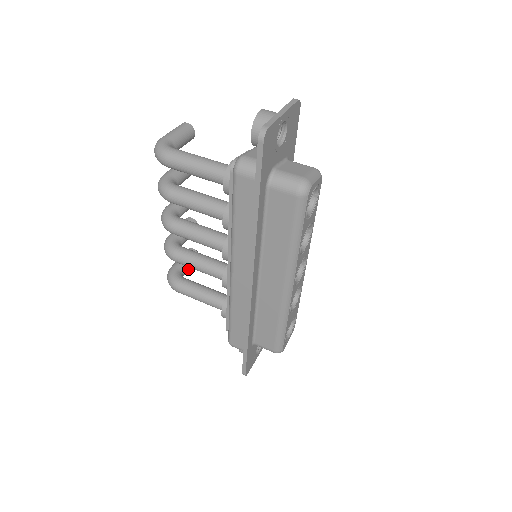
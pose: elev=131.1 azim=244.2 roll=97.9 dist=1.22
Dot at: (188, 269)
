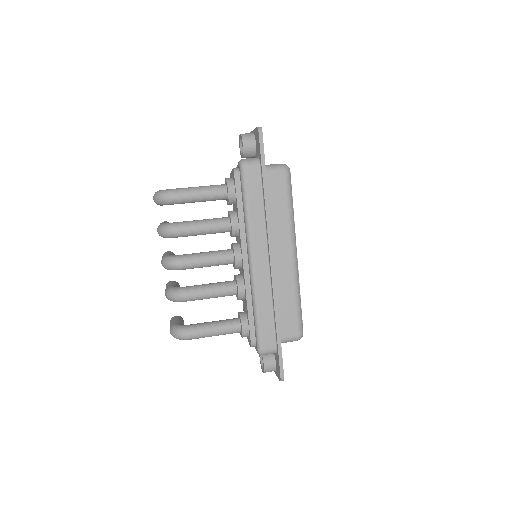
Dot at: occluded
